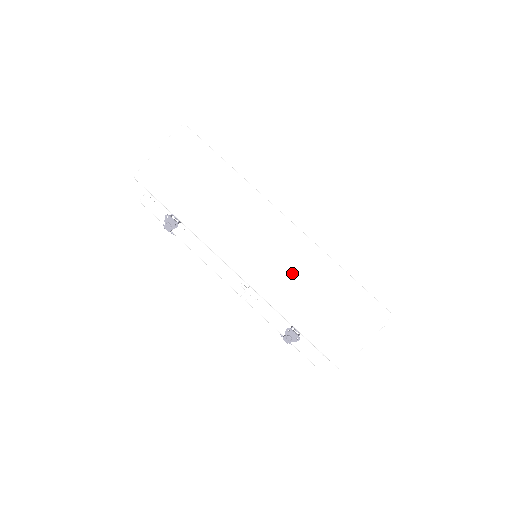
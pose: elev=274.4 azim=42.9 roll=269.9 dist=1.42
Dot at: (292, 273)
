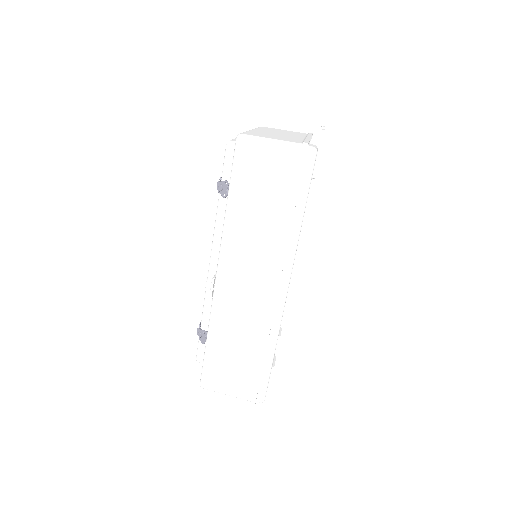
Dot at: (245, 319)
